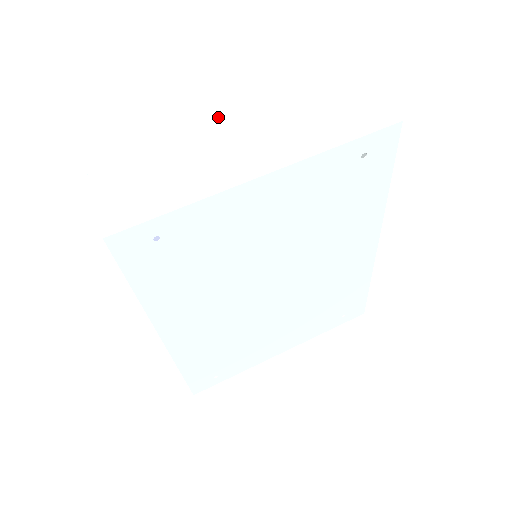
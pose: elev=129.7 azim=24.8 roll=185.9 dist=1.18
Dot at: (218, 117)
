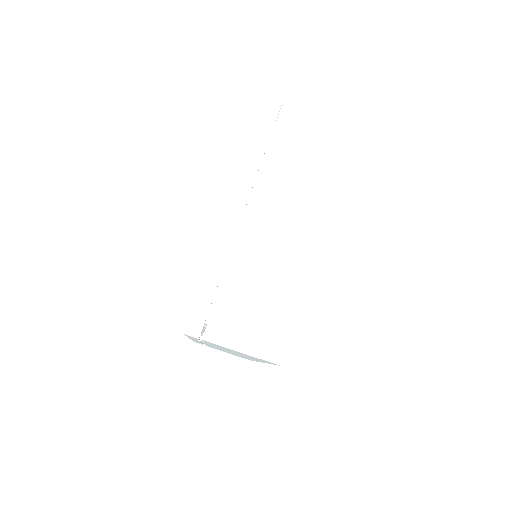
Dot at: (229, 209)
